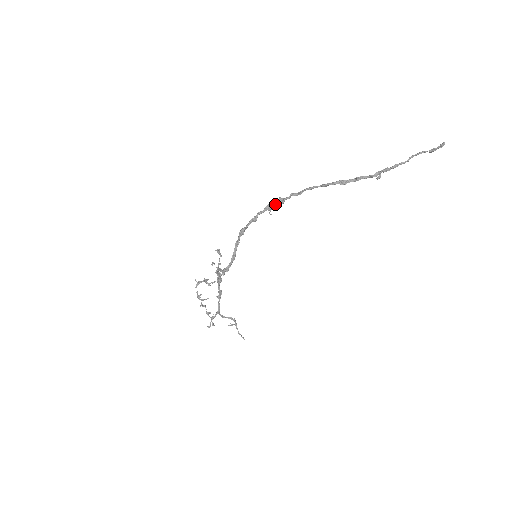
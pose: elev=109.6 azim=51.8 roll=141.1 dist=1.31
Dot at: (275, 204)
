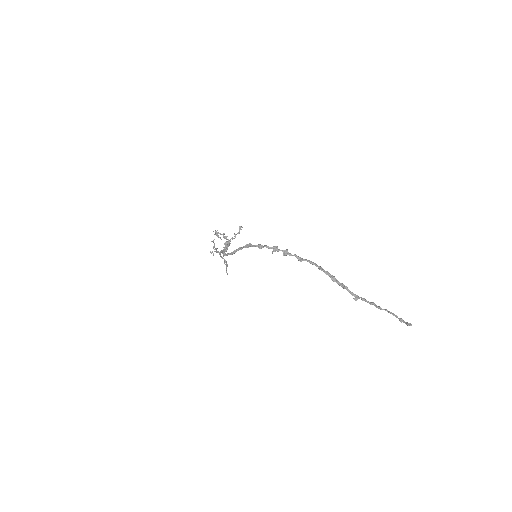
Dot at: occluded
